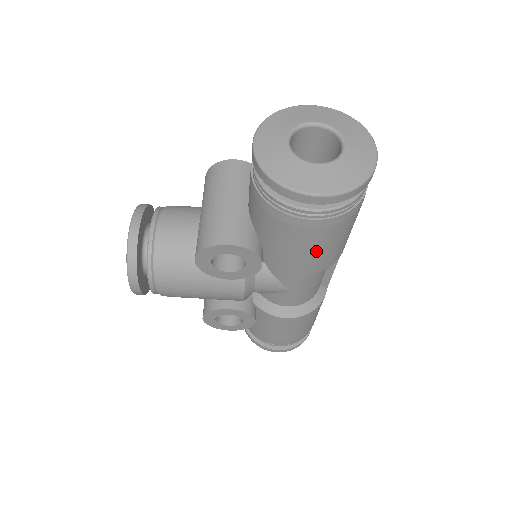
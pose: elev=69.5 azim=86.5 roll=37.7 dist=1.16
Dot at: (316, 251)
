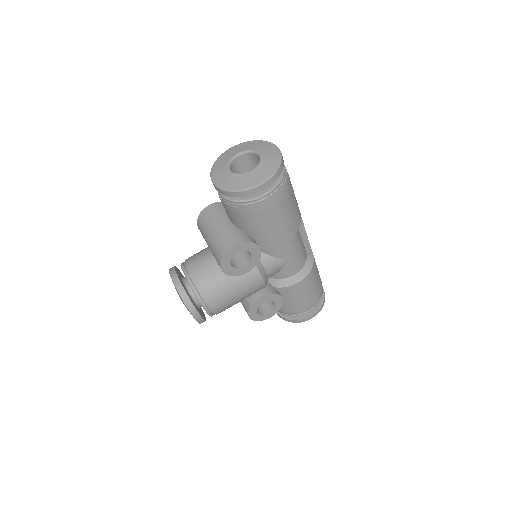
Dot at: (283, 220)
